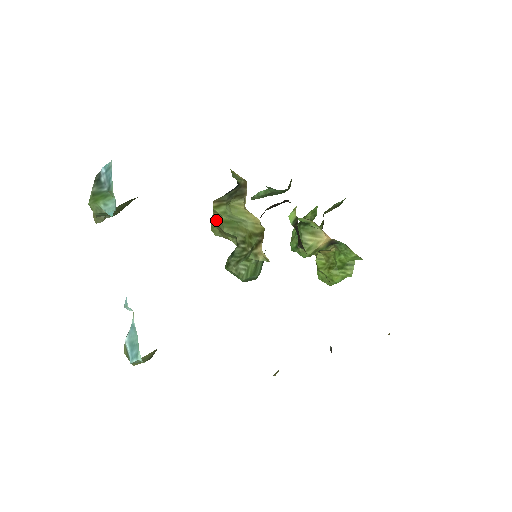
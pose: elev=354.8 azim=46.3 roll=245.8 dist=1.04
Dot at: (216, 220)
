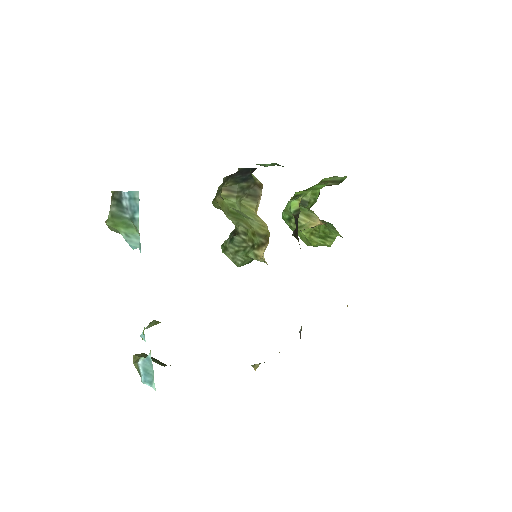
Dot at: (221, 204)
